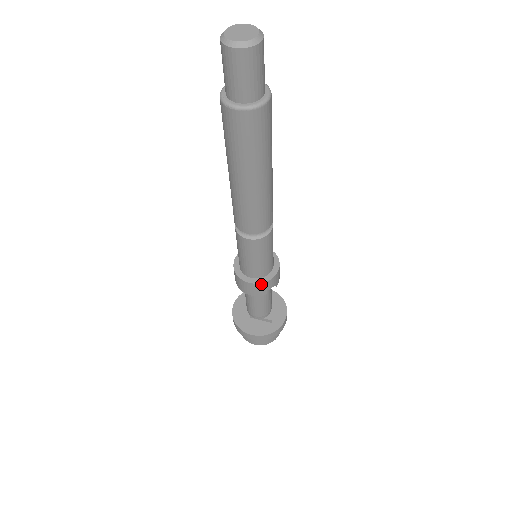
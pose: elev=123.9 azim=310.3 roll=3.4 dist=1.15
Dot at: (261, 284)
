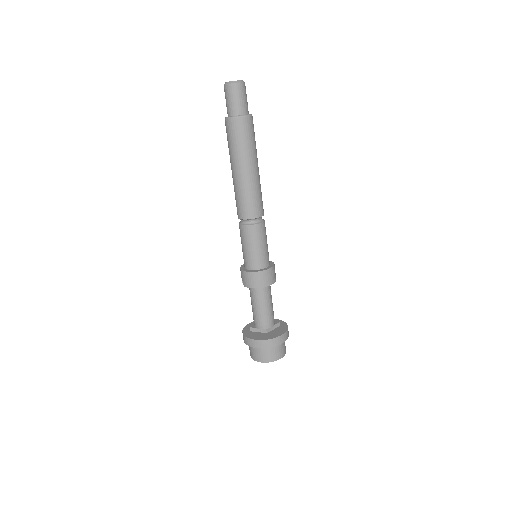
Dot at: (273, 267)
